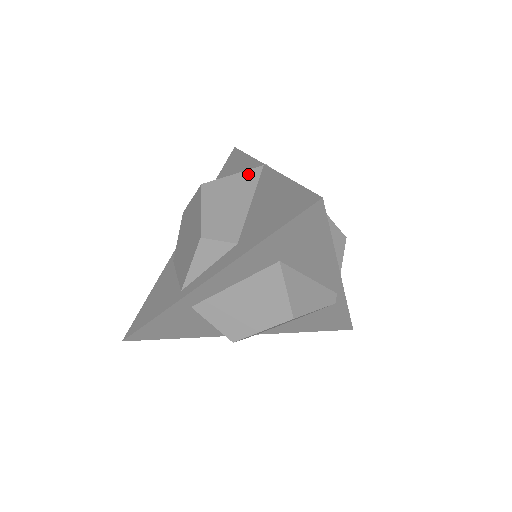
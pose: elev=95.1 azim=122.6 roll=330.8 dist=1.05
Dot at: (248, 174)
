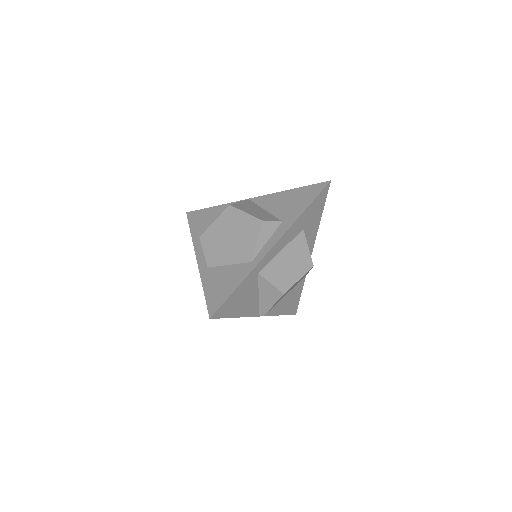
Dot at: (247, 202)
